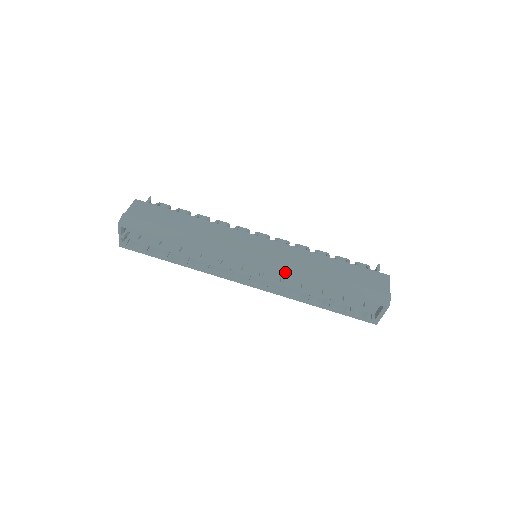
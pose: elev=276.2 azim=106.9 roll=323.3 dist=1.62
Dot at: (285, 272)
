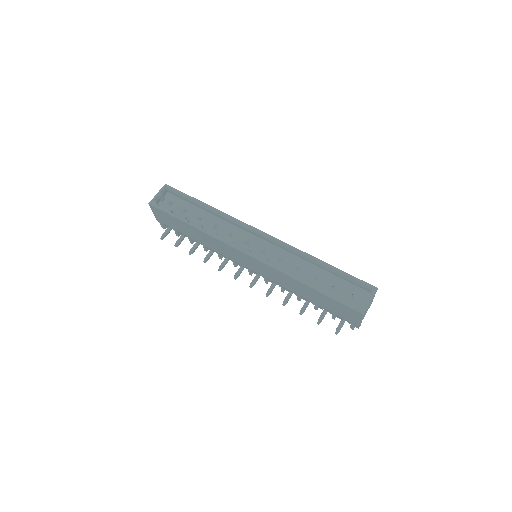
Dot at: (288, 244)
